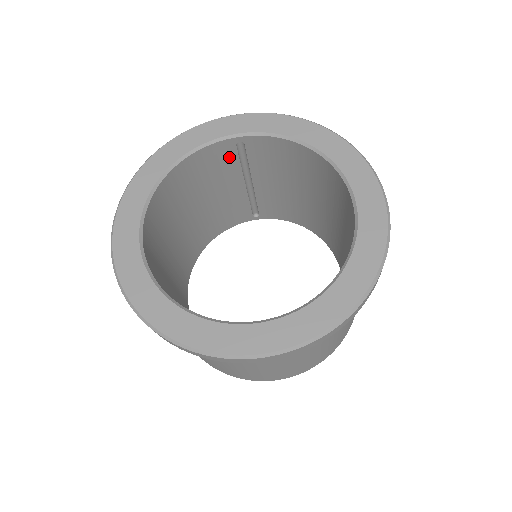
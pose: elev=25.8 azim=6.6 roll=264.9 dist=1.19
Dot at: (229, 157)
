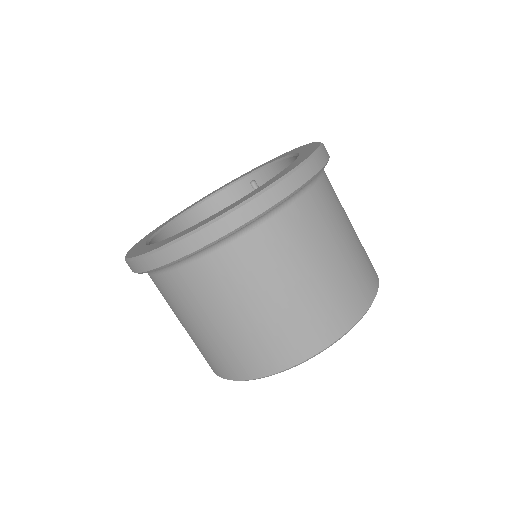
Dot at: occluded
